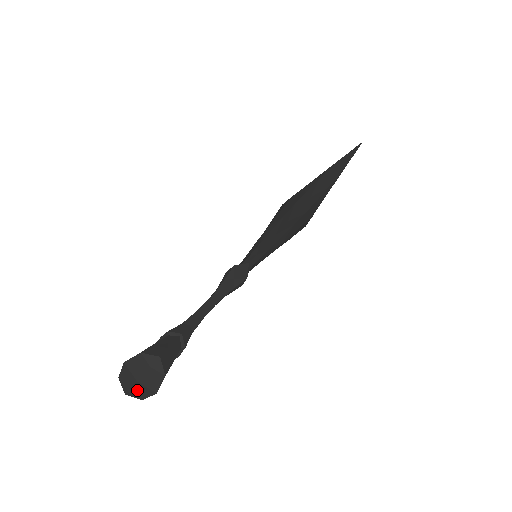
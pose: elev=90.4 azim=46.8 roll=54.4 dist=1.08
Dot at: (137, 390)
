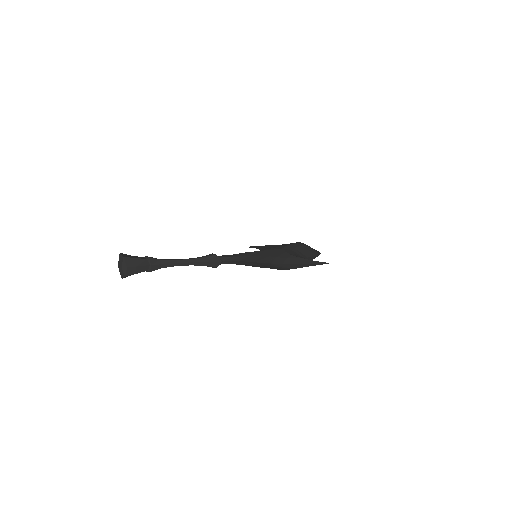
Dot at: occluded
